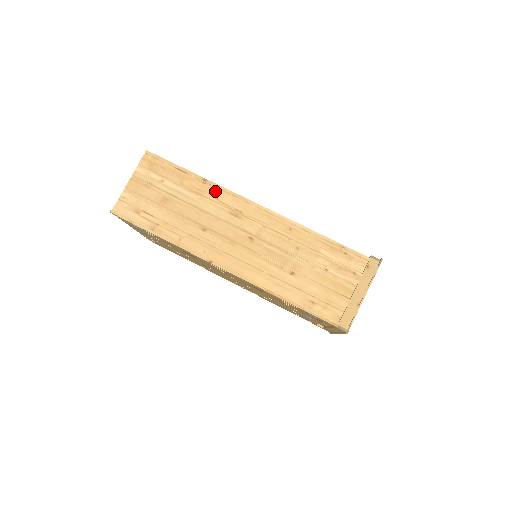
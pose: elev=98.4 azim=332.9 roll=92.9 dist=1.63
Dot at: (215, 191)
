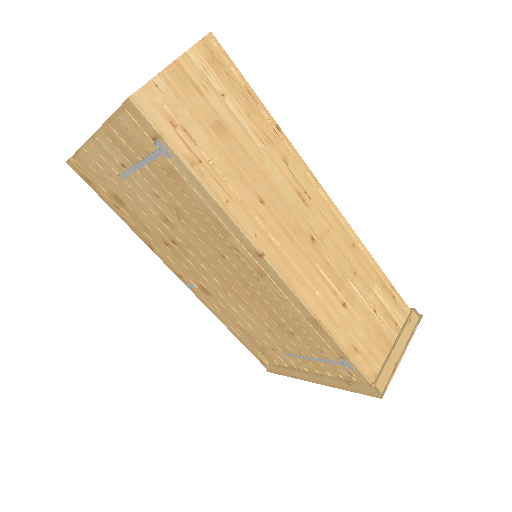
Dot at: (287, 151)
